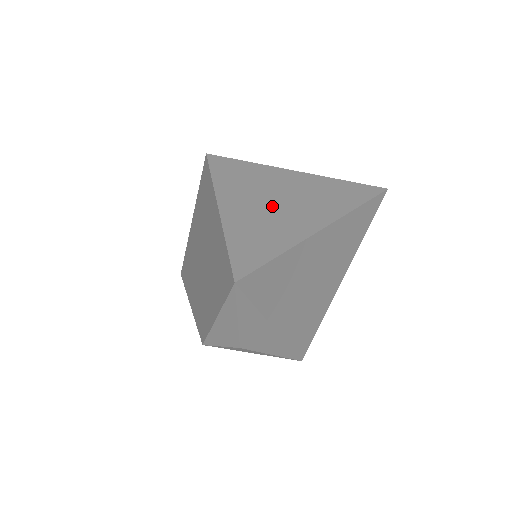
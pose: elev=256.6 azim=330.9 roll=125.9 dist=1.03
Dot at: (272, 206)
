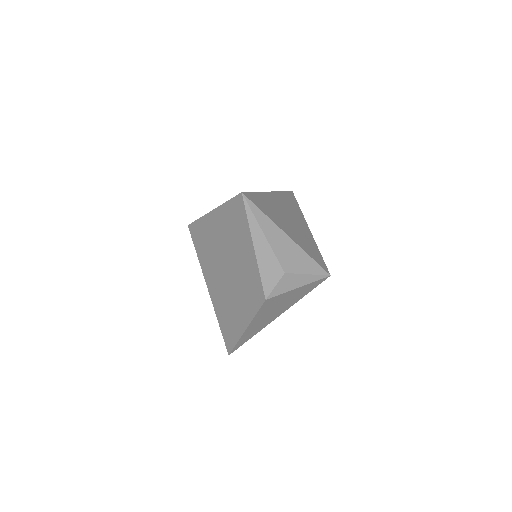
Dot at: occluded
